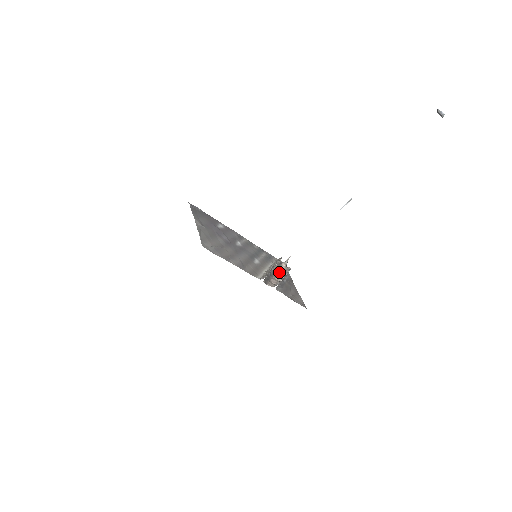
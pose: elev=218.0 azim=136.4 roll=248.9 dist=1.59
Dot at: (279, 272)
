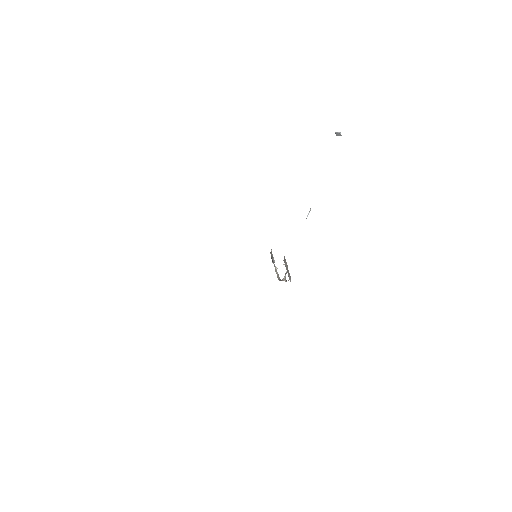
Dot at: occluded
